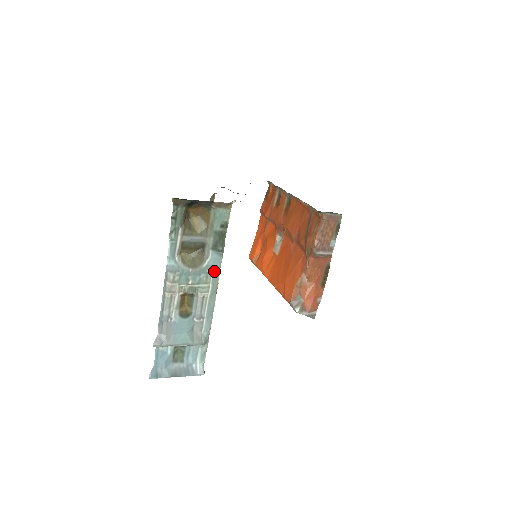
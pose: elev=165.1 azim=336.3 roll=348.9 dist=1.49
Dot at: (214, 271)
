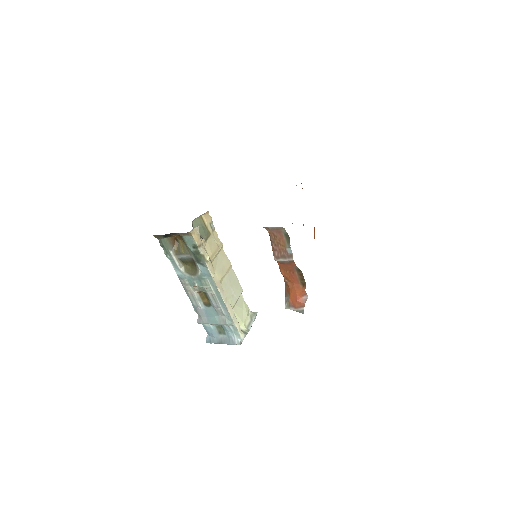
Dot at: (208, 277)
